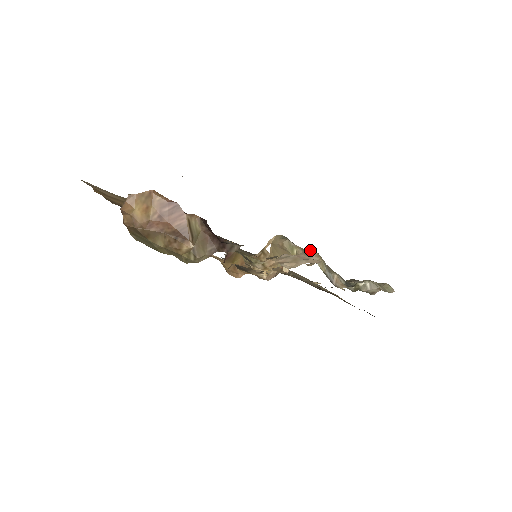
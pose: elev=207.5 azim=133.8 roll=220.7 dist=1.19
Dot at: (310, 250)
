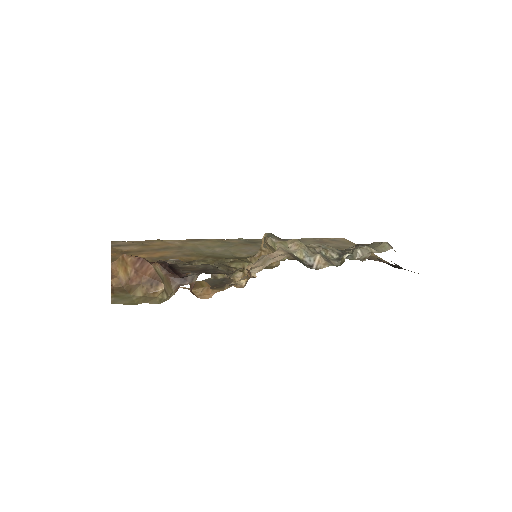
Dot at: (292, 240)
